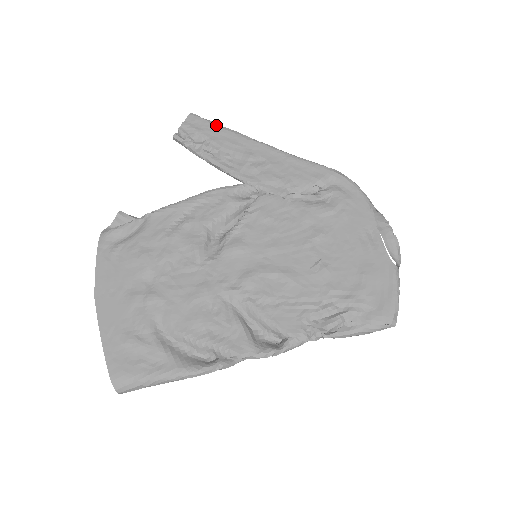
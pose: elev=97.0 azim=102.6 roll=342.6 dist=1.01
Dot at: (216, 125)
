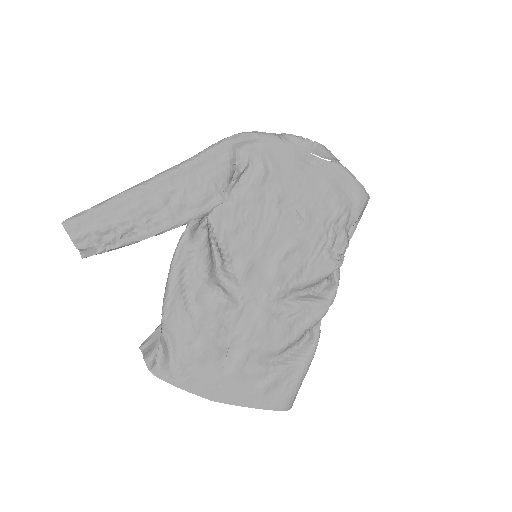
Dot at: (99, 209)
